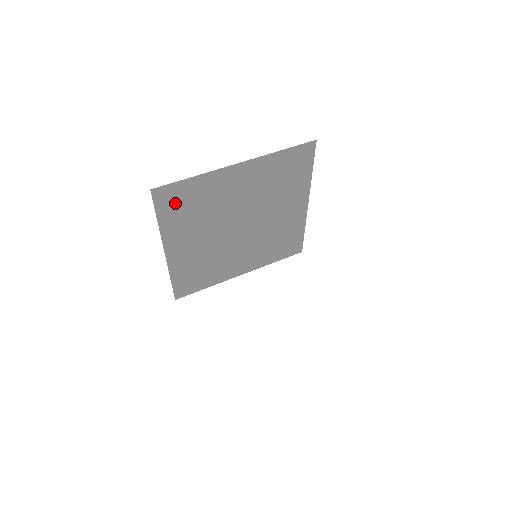
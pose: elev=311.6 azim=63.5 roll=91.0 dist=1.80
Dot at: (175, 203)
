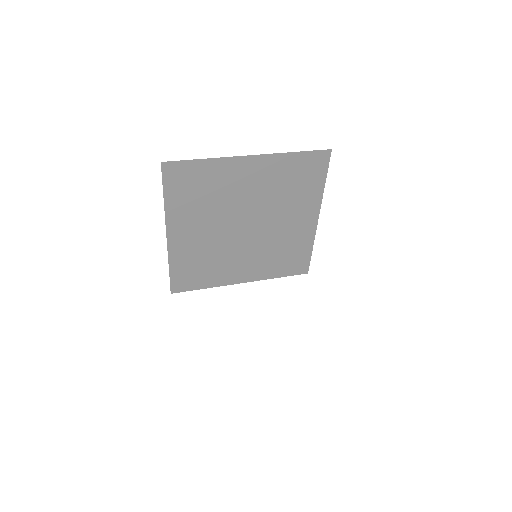
Dot at: (183, 183)
